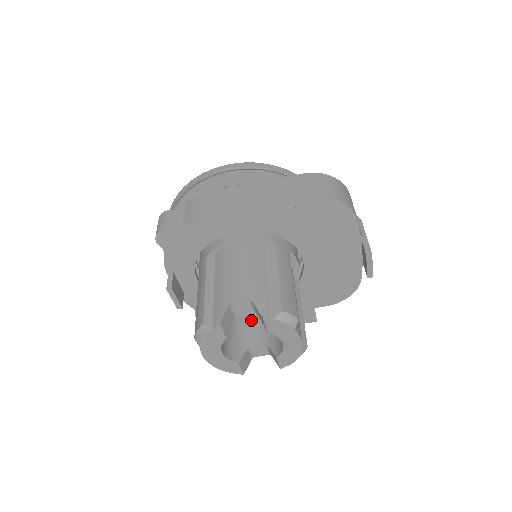
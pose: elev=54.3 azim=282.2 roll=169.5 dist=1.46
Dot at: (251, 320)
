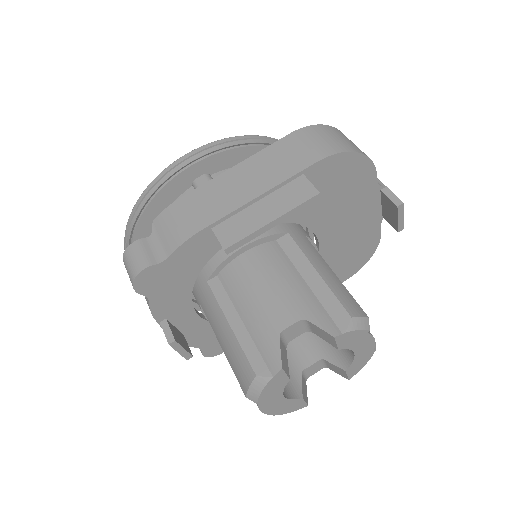
Dot at: occluded
